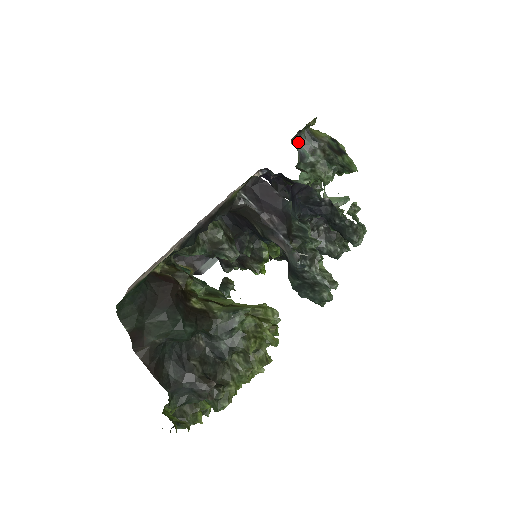
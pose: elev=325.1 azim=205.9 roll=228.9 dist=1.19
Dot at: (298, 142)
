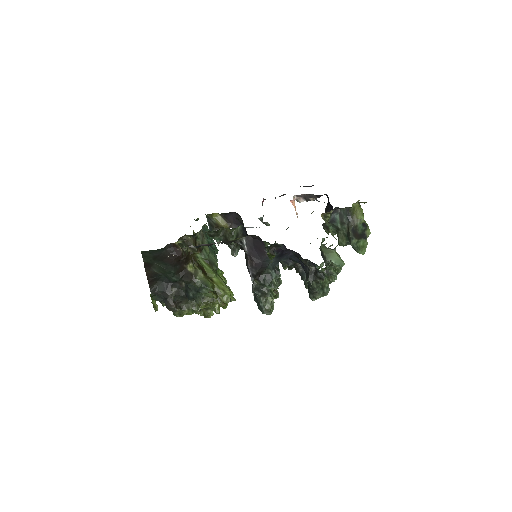
Dot at: occluded
